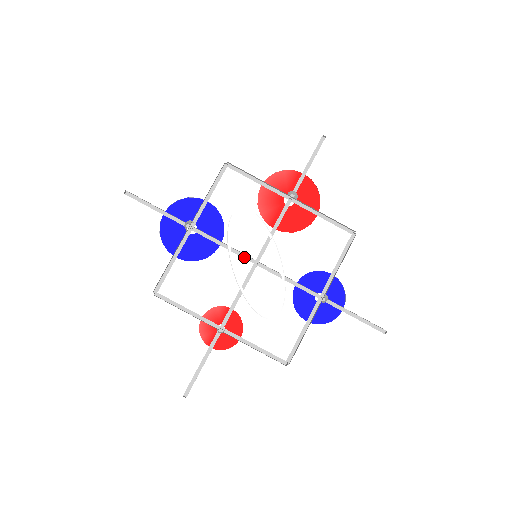
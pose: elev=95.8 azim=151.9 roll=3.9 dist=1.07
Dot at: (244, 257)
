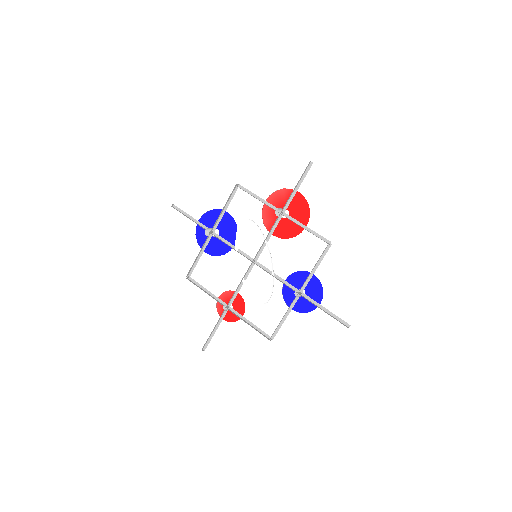
Dot at: (247, 256)
